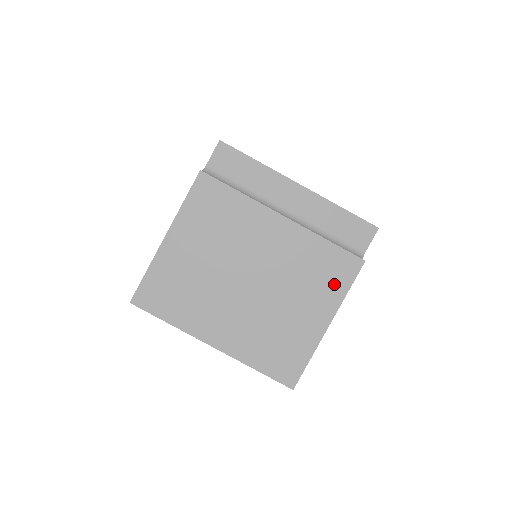
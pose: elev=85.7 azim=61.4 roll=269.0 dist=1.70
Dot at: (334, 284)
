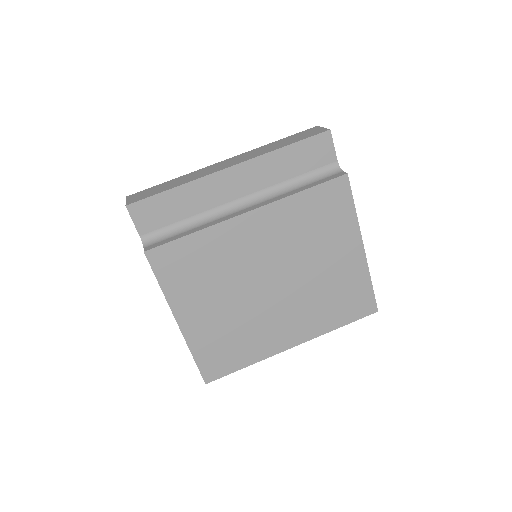
Dot at: (339, 216)
